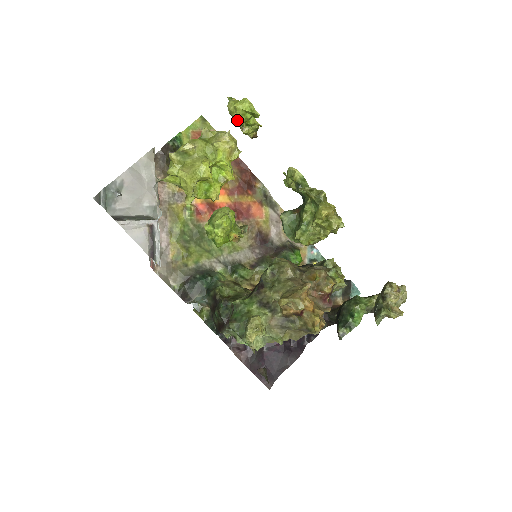
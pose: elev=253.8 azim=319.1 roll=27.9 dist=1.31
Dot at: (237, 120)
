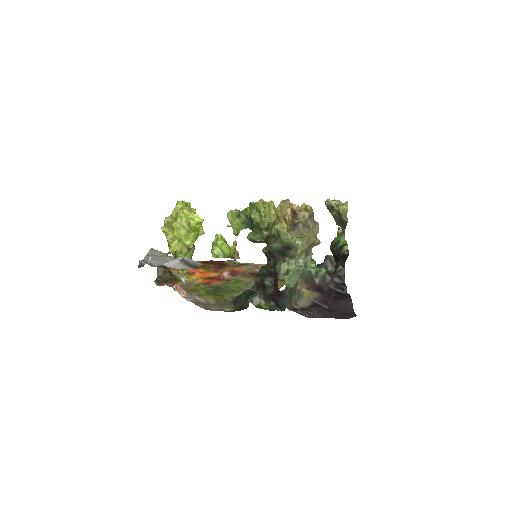
Dot at: occluded
